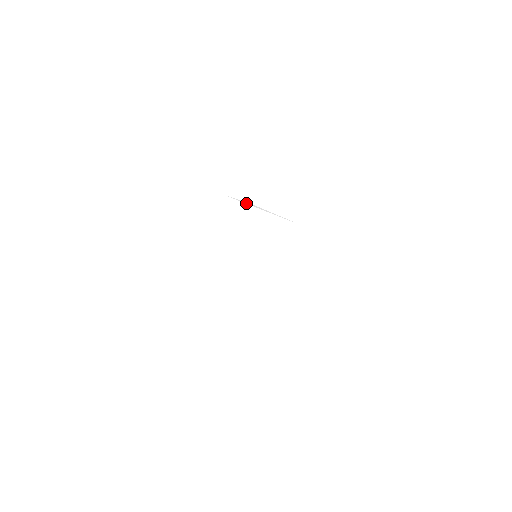
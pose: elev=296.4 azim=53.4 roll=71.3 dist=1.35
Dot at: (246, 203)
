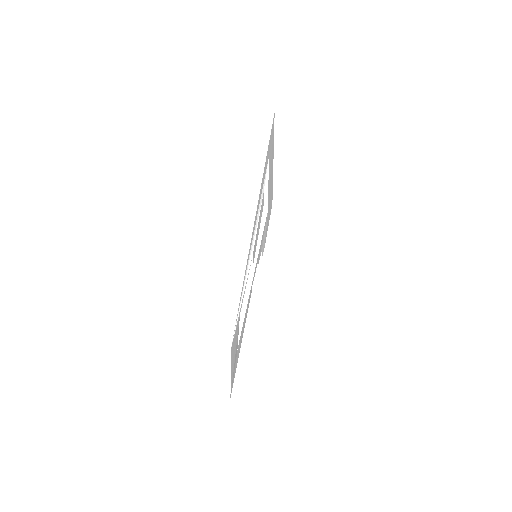
Dot at: (253, 243)
